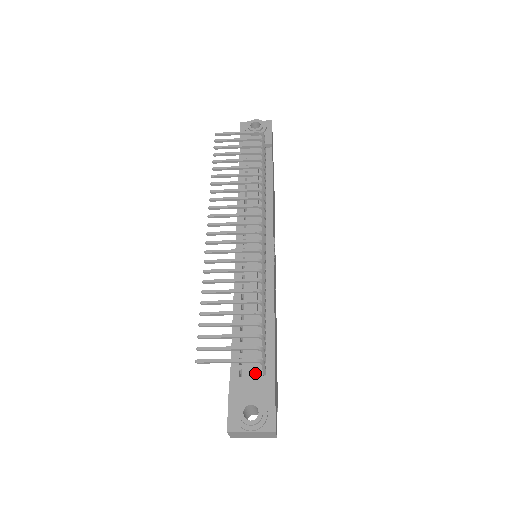
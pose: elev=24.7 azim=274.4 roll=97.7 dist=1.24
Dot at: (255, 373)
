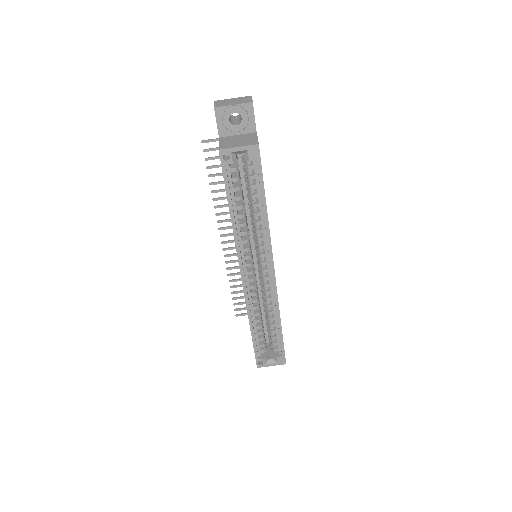
Dot at: occluded
